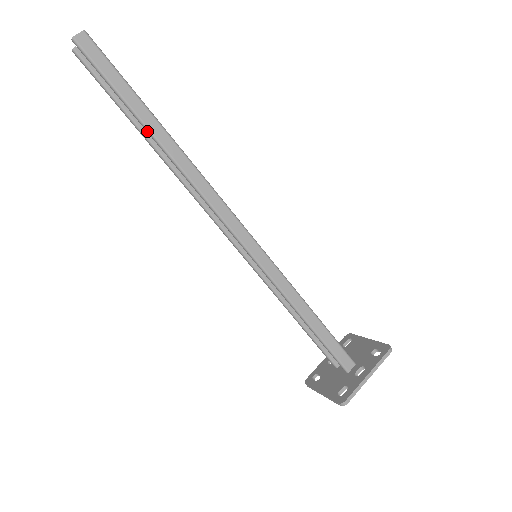
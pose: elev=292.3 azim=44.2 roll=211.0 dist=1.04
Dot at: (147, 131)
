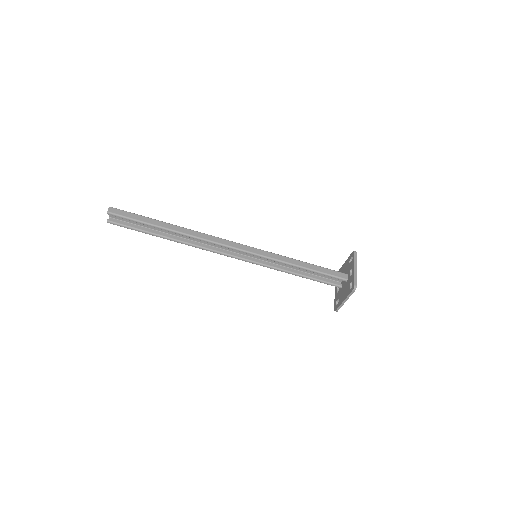
Dot at: (165, 230)
